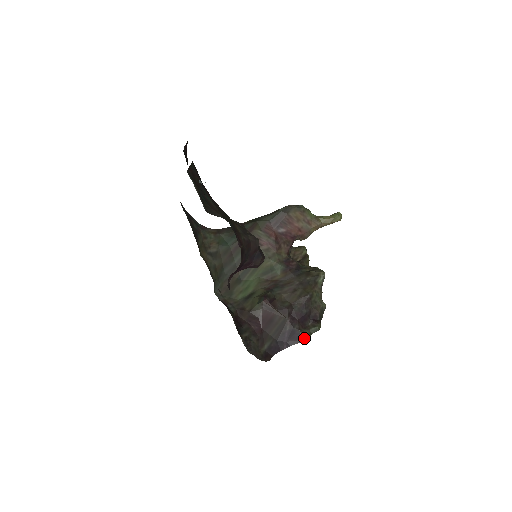
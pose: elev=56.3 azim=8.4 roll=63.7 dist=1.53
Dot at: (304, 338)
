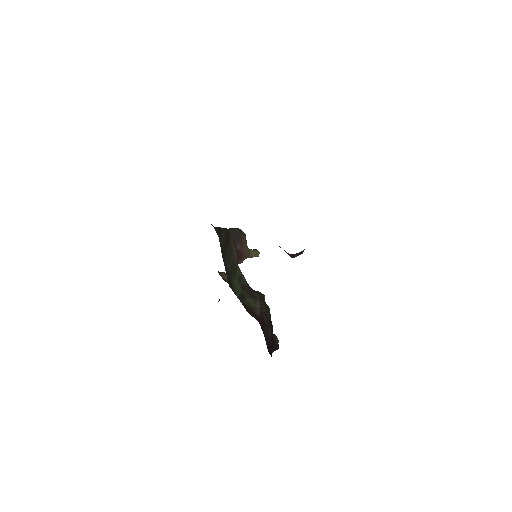
Dot at: (278, 346)
